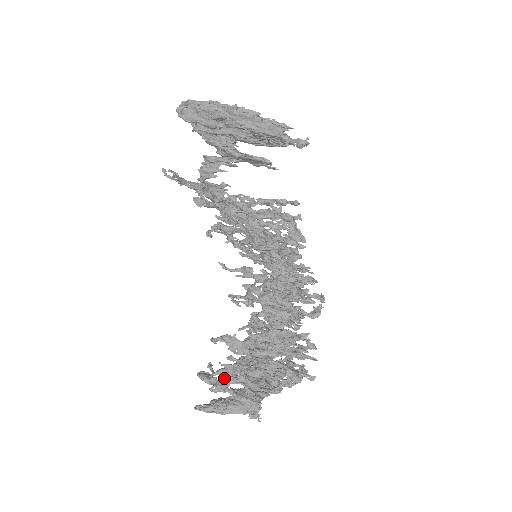
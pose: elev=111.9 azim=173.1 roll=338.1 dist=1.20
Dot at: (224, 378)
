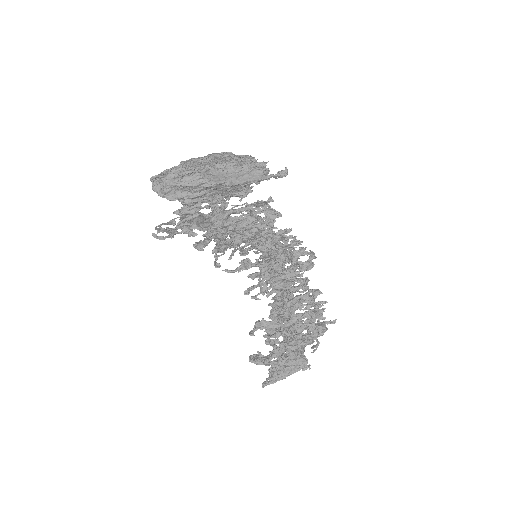
Dot at: (277, 359)
